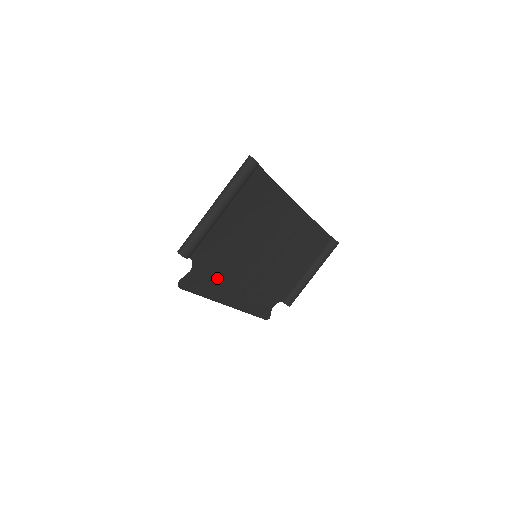
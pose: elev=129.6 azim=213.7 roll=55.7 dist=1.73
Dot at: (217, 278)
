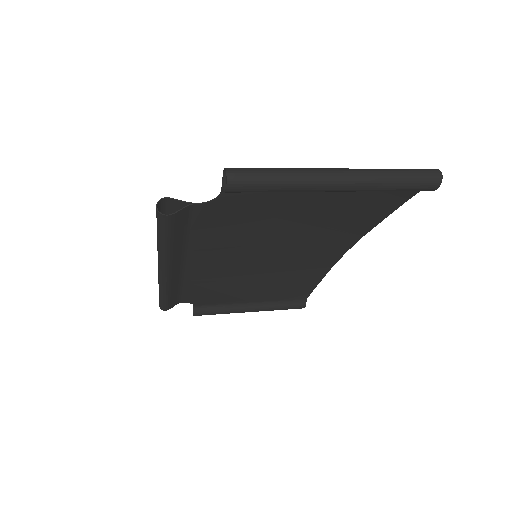
Dot at: (199, 237)
